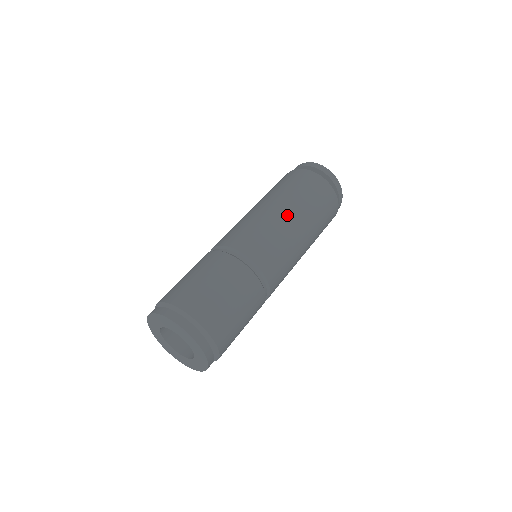
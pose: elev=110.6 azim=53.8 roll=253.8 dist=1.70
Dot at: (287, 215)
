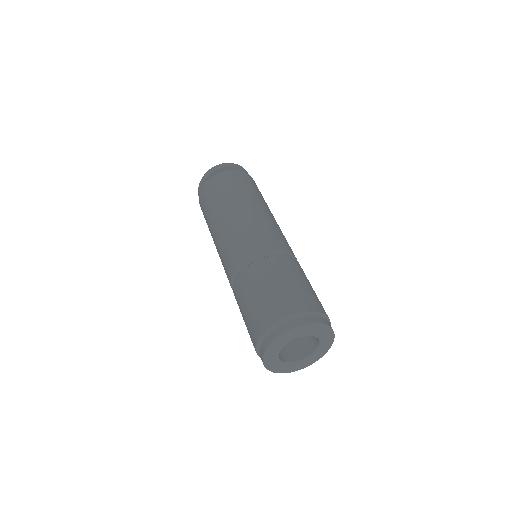
Dot at: (246, 208)
